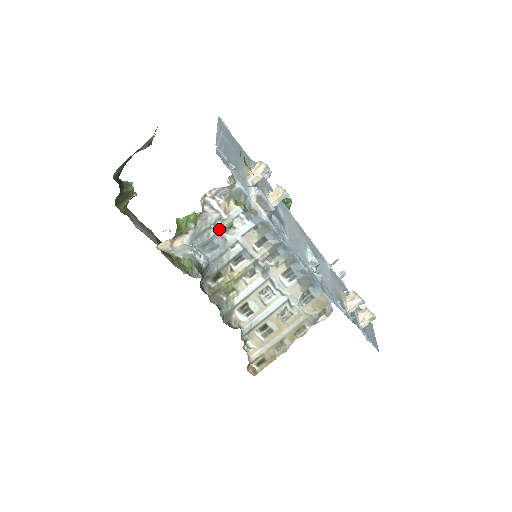
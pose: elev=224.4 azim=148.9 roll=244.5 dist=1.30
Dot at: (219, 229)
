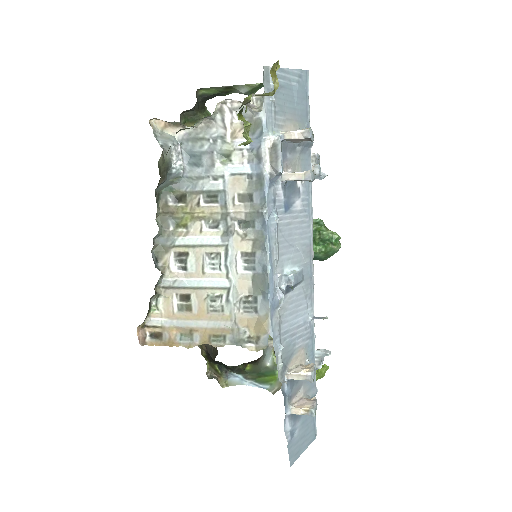
Dot at: (215, 148)
